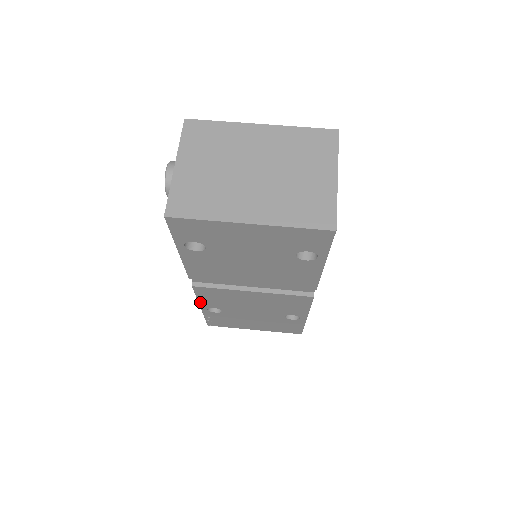
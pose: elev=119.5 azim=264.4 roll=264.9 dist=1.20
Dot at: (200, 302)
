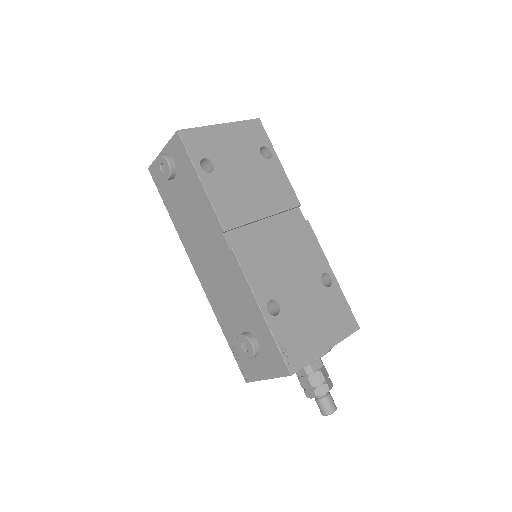
Dot at: (254, 291)
